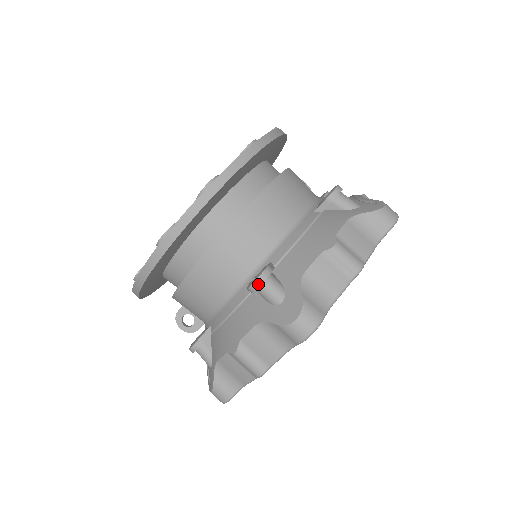
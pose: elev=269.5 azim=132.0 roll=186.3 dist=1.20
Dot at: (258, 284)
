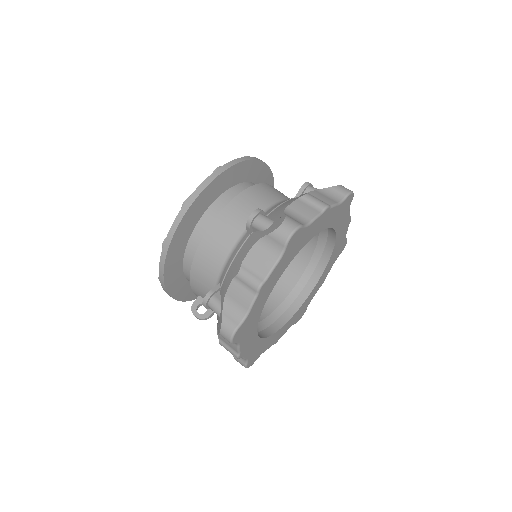
Dot at: (253, 216)
